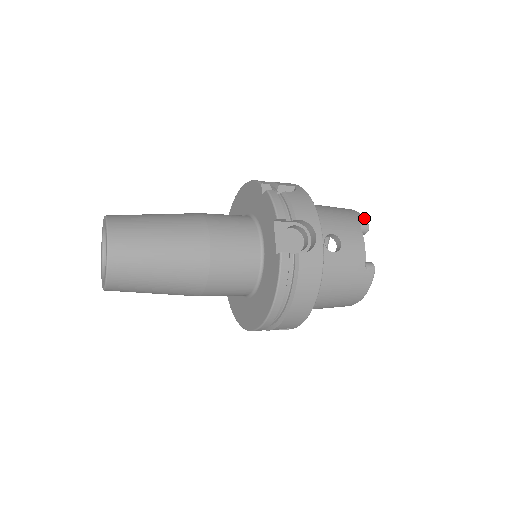
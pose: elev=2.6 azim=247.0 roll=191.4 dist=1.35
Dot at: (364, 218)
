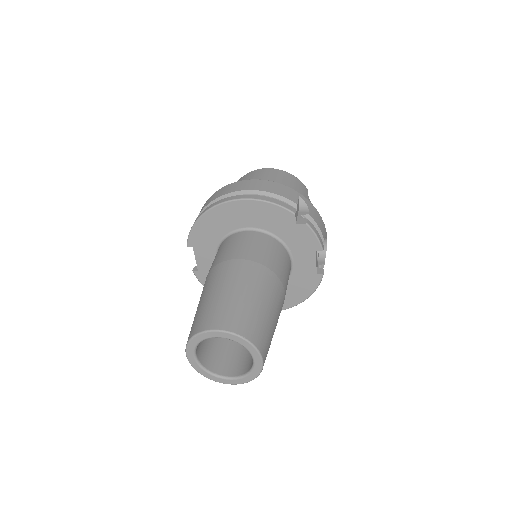
Dot at: occluded
